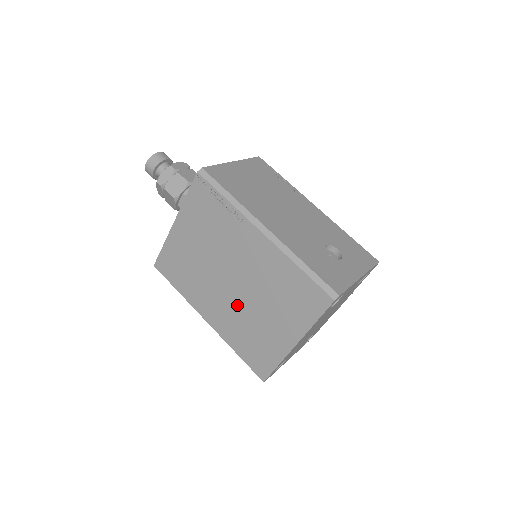
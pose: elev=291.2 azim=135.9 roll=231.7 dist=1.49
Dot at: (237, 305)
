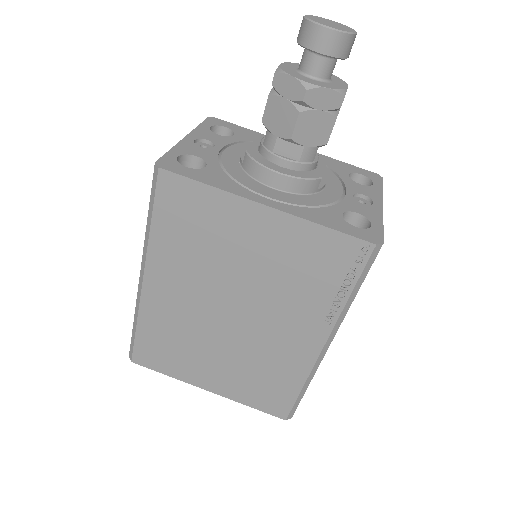
Dot at: (203, 324)
